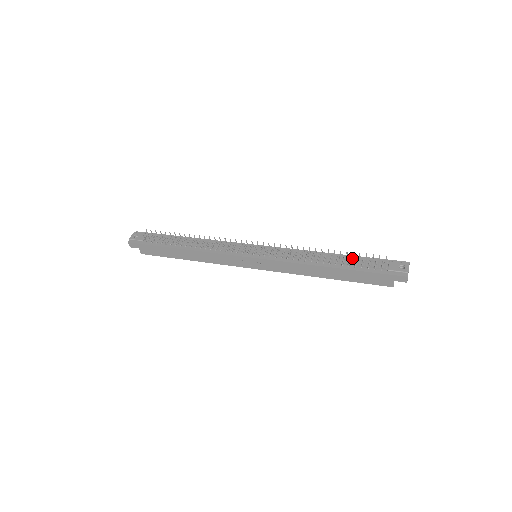
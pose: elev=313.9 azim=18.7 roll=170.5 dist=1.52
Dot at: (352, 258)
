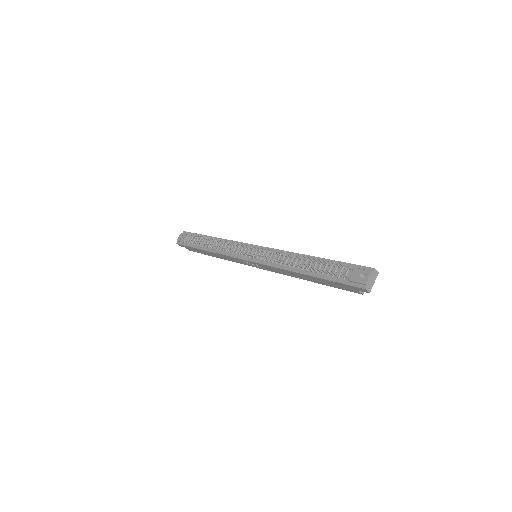
Dot at: (322, 263)
